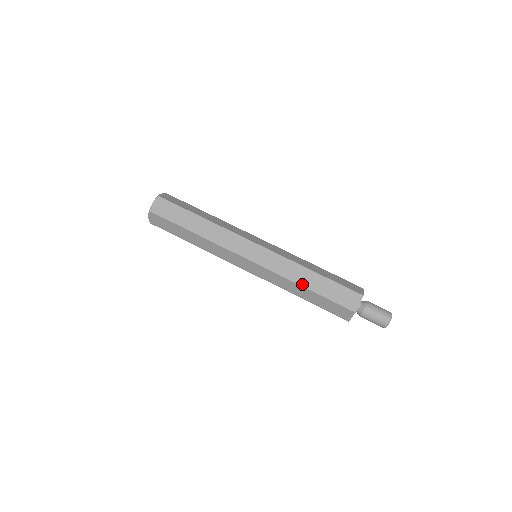
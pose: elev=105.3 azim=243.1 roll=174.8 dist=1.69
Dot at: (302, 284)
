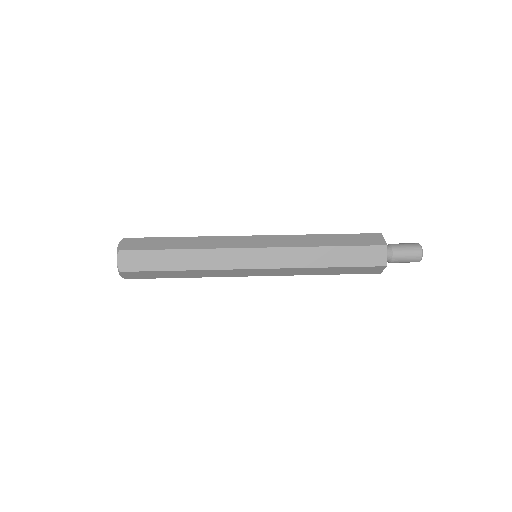
Dot at: (317, 235)
